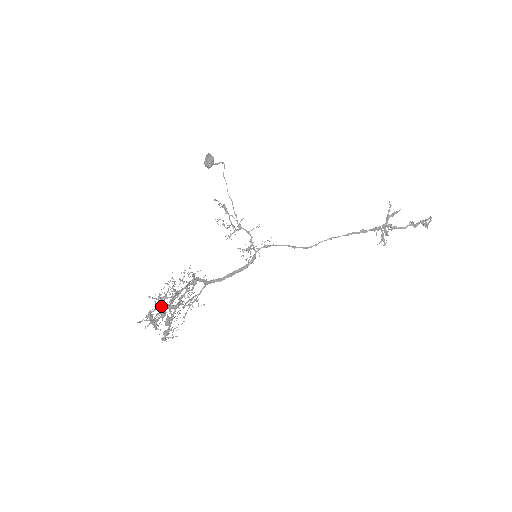
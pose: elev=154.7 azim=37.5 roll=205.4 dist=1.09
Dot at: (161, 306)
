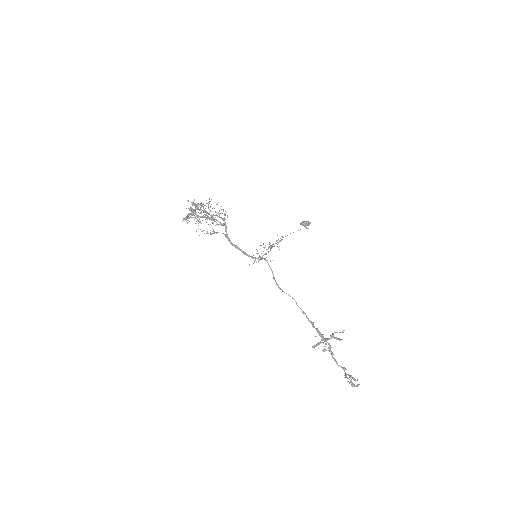
Dot at: occluded
